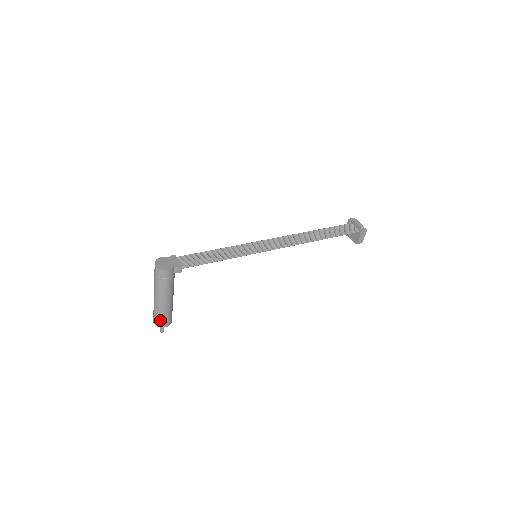
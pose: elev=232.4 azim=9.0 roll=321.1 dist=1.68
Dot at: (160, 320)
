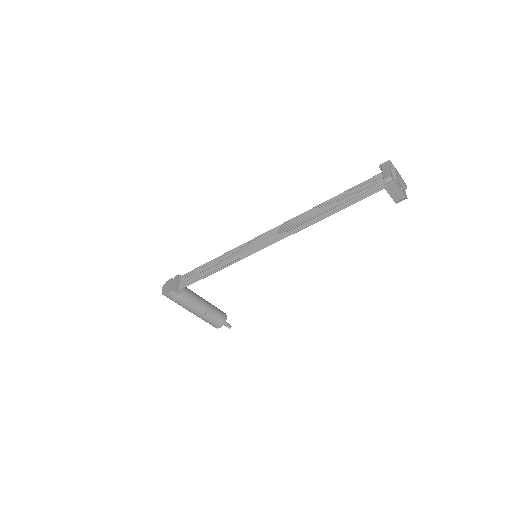
Dot at: occluded
